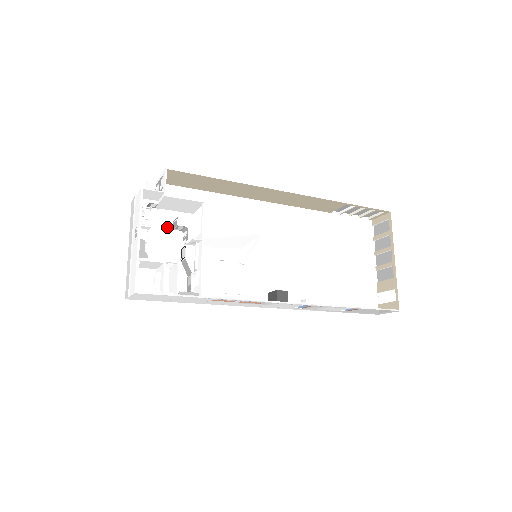
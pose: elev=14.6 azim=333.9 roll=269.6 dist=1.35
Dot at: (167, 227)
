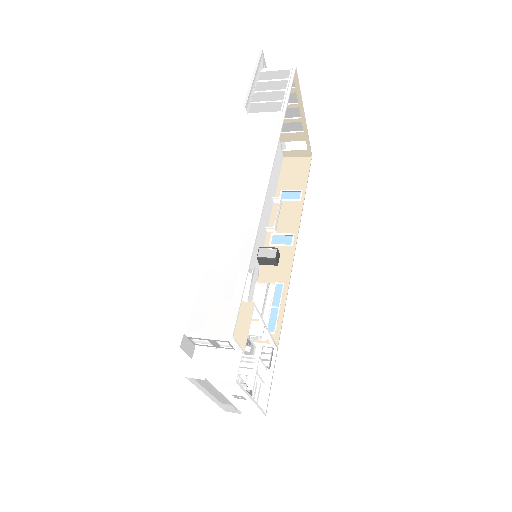
Dot at: occluded
